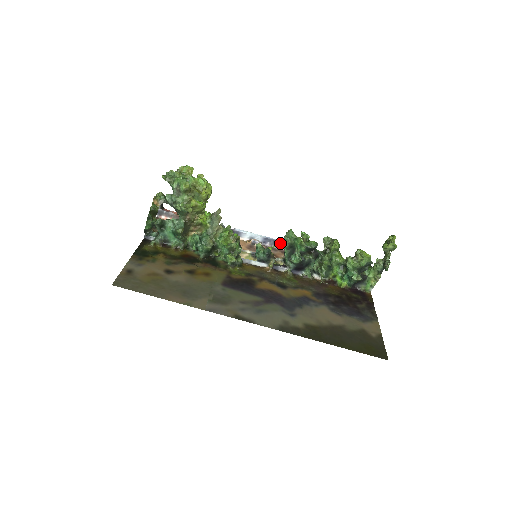
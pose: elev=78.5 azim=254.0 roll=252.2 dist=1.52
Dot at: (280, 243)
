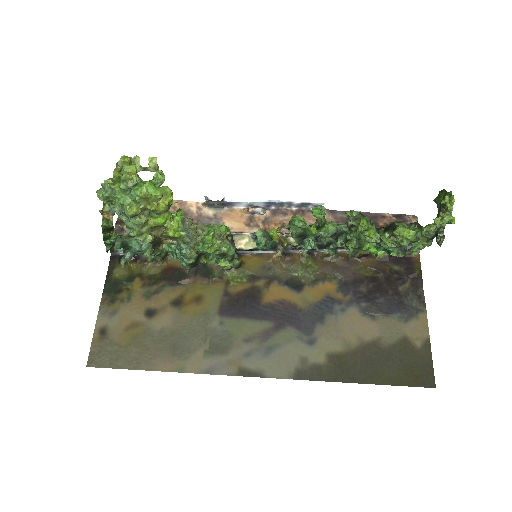
Dot at: (289, 204)
